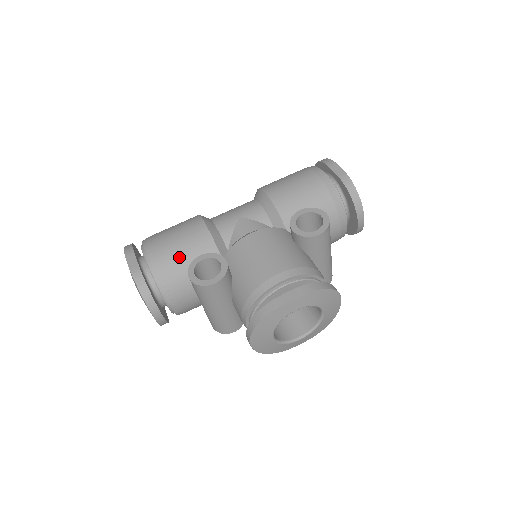
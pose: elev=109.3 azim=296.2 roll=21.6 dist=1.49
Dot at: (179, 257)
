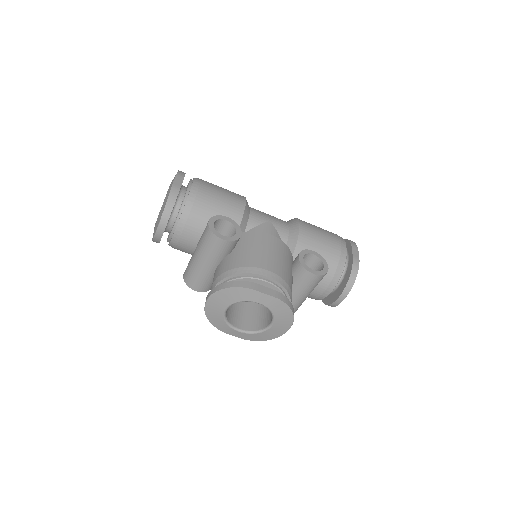
Dot at: (211, 206)
